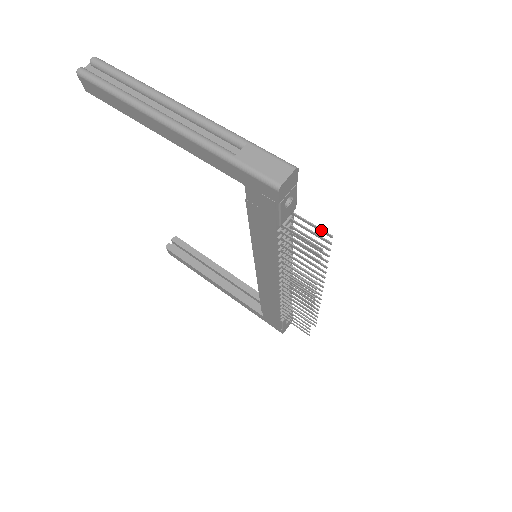
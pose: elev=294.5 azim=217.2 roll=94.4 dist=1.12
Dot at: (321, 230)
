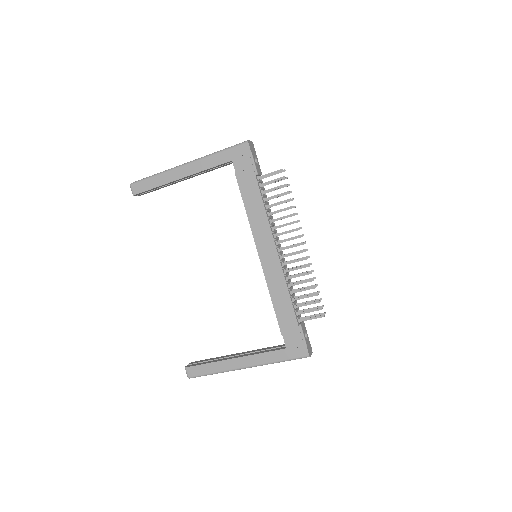
Dot at: (278, 172)
